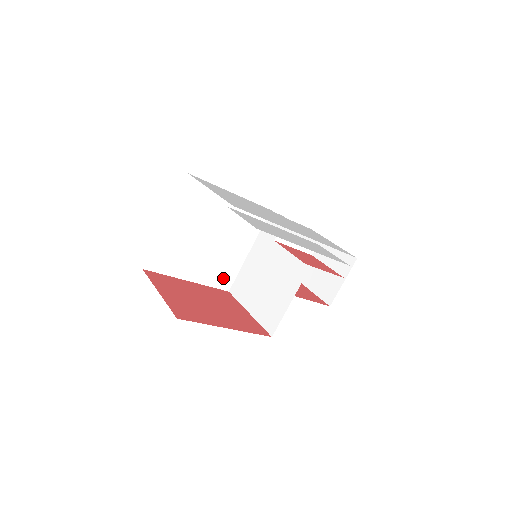
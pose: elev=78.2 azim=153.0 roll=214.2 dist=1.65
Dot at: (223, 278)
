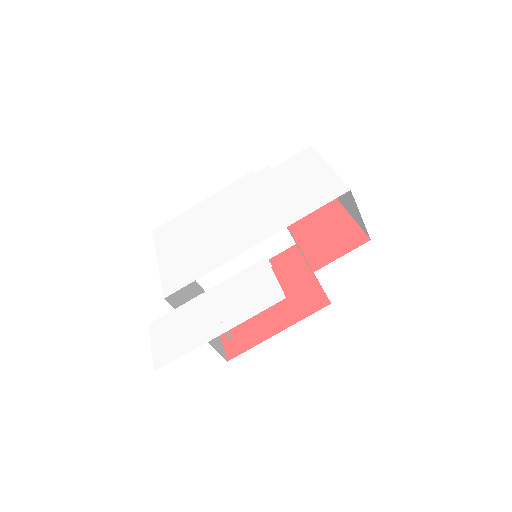
Dot at: (278, 243)
